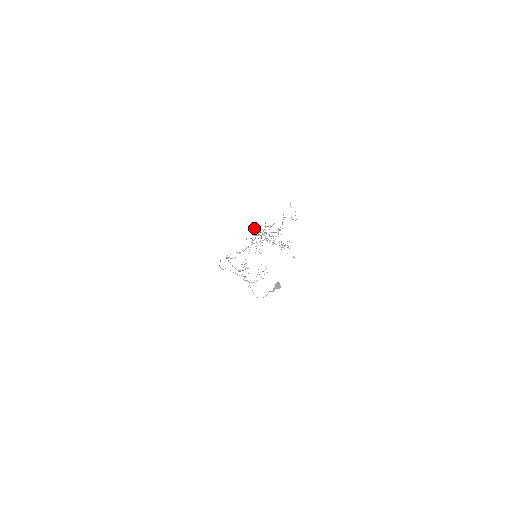
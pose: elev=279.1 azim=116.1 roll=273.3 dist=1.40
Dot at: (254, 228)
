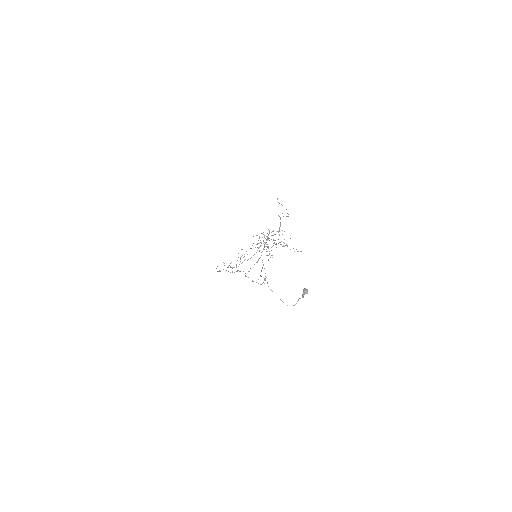
Dot at: occluded
